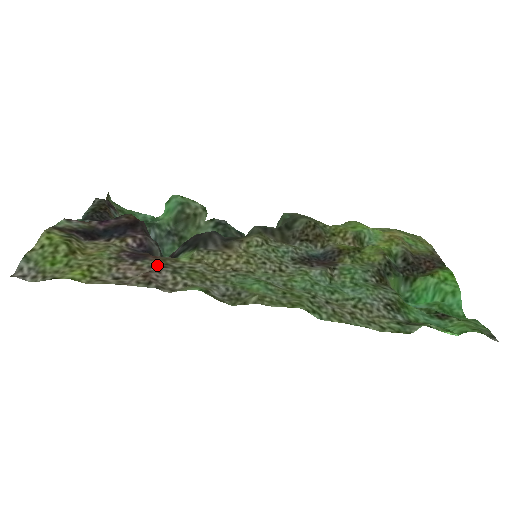
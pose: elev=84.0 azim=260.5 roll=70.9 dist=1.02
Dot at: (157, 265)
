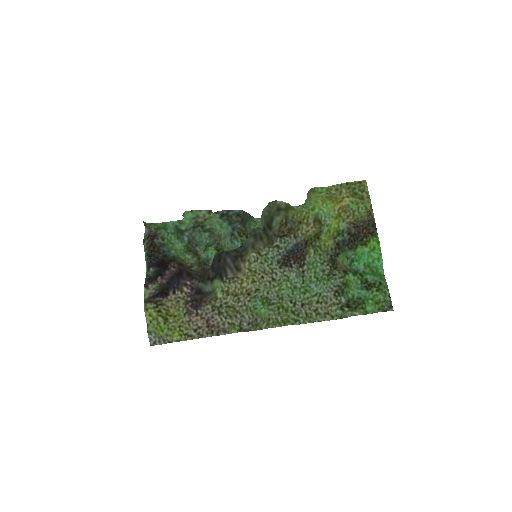
Dot at: (209, 311)
